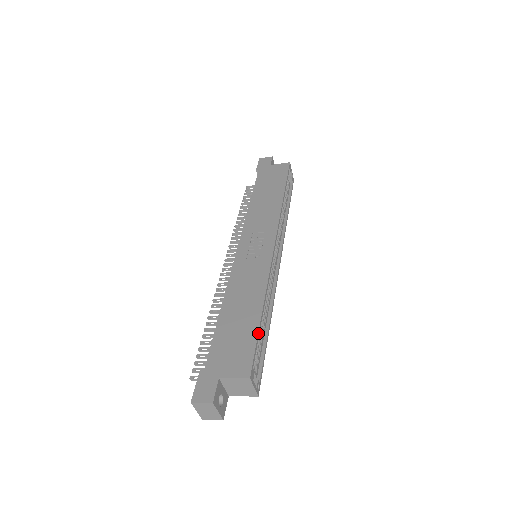
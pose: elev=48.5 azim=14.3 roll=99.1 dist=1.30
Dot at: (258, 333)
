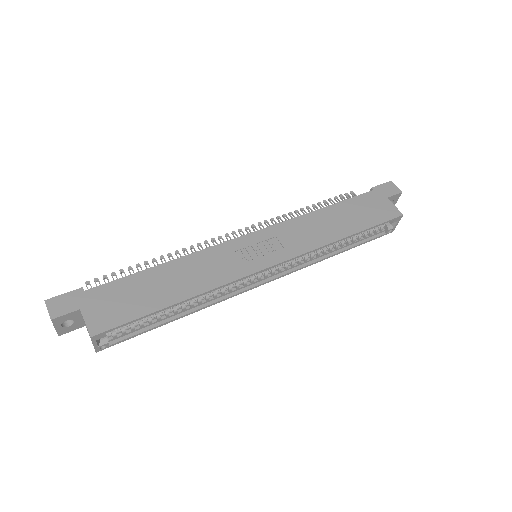
Dot at: (147, 315)
